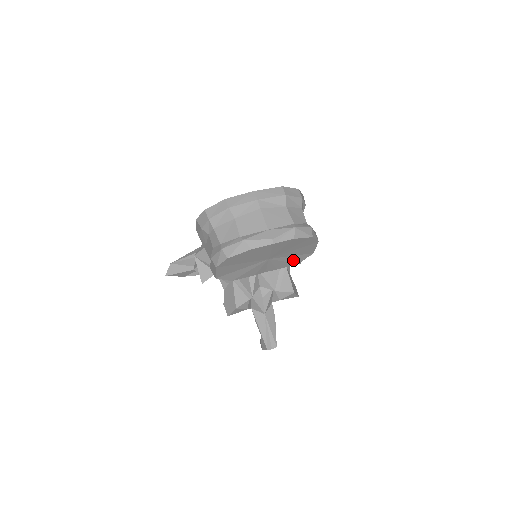
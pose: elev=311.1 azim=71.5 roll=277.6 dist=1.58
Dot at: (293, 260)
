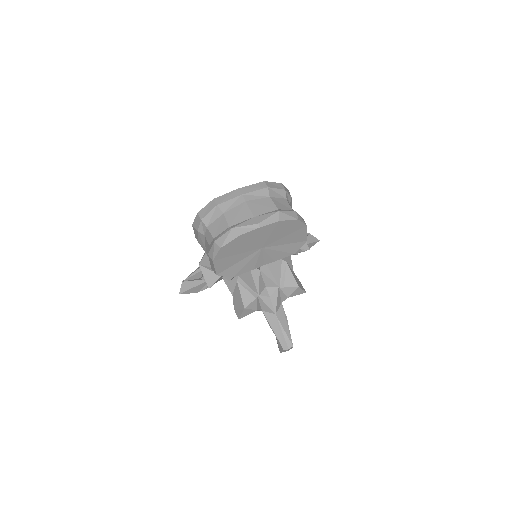
Dot at: (288, 249)
